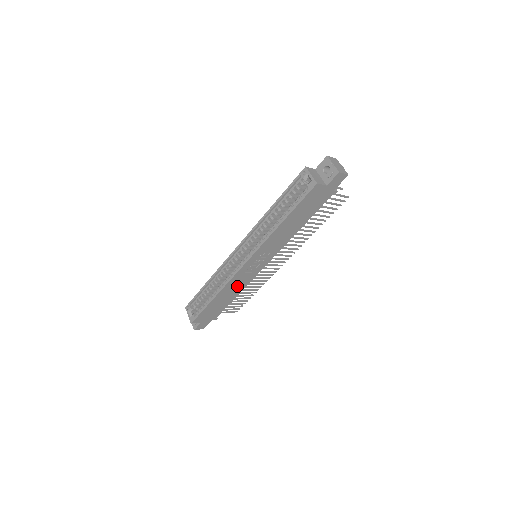
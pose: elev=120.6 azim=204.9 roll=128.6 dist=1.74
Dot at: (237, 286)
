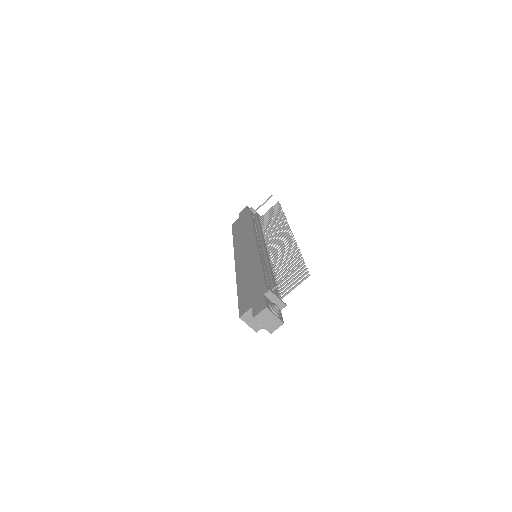
Dot at: occluded
